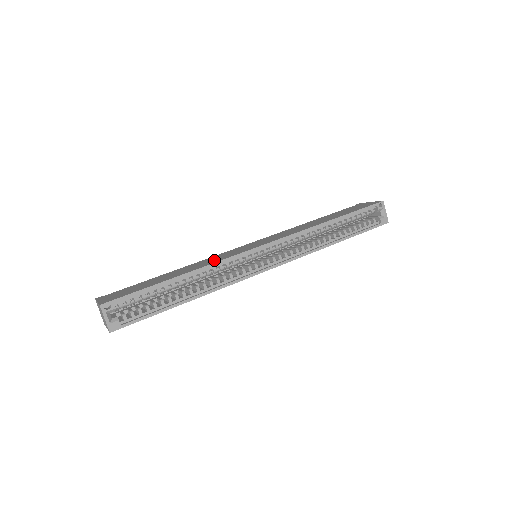
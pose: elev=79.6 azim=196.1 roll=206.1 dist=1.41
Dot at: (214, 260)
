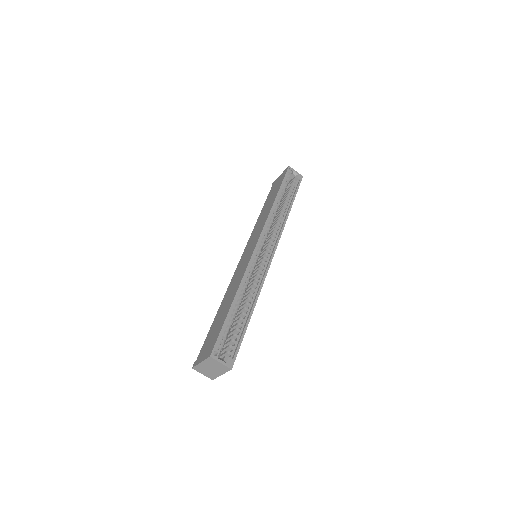
Dot at: (239, 276)
